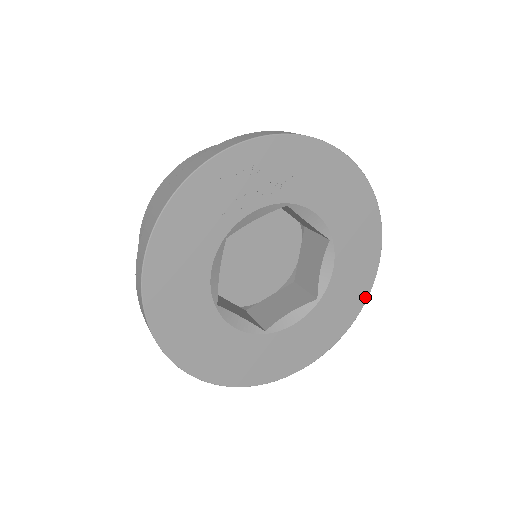
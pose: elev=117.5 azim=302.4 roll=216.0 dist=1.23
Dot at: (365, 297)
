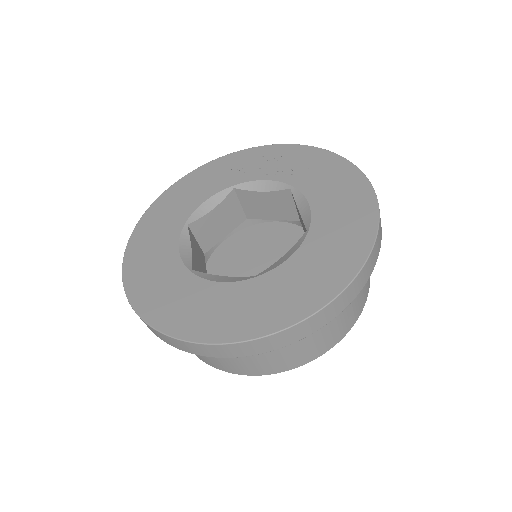
Dot at: (305, 314)
